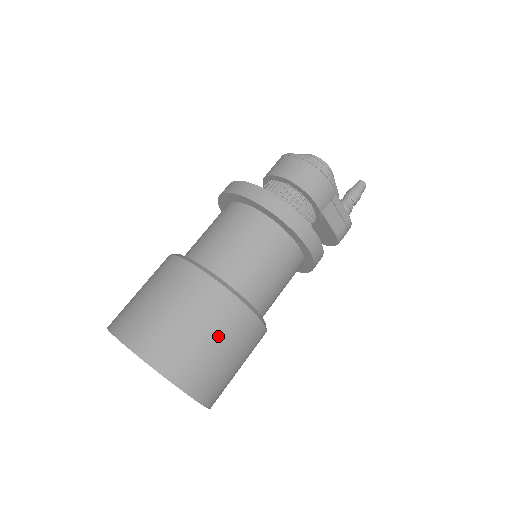
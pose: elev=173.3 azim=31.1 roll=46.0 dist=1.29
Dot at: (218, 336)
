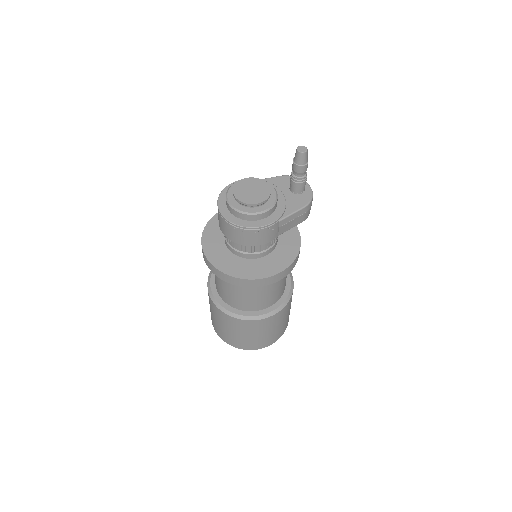
Dot at: (266, 331)
